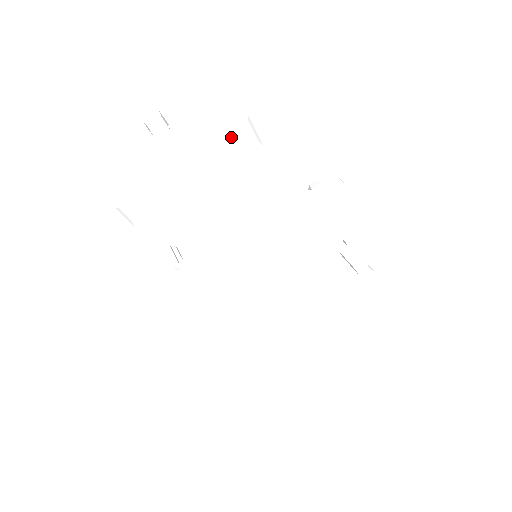
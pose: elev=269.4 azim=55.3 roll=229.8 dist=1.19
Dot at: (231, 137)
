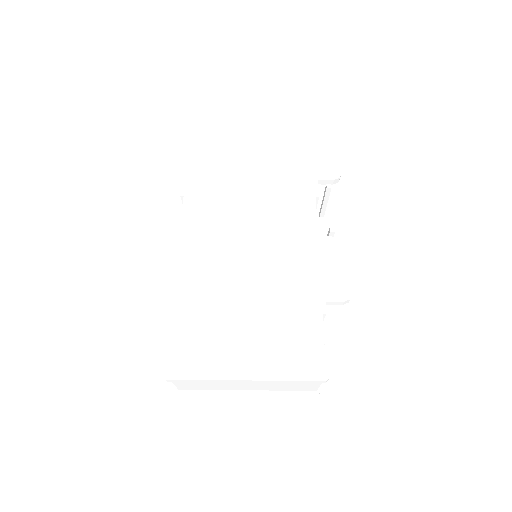
Dot at: occluded
